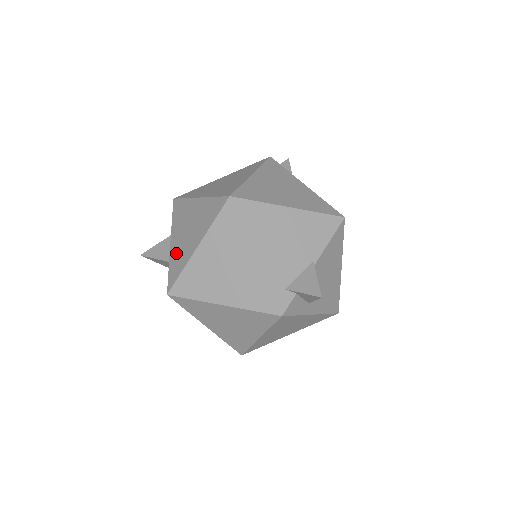
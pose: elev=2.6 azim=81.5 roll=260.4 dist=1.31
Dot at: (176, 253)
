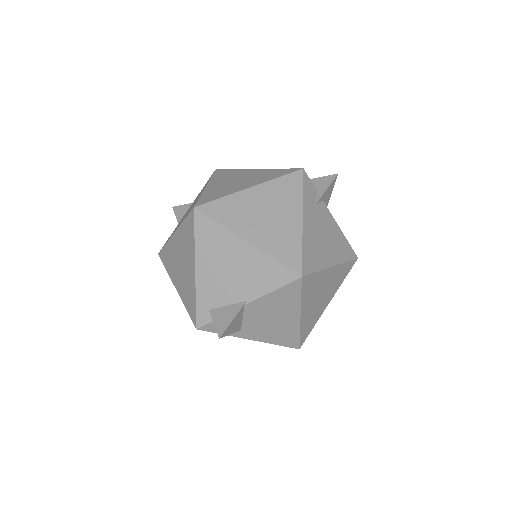
Dot at: (178, 224)
